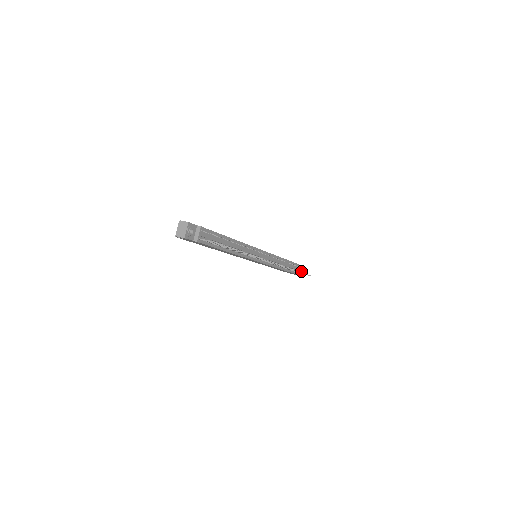
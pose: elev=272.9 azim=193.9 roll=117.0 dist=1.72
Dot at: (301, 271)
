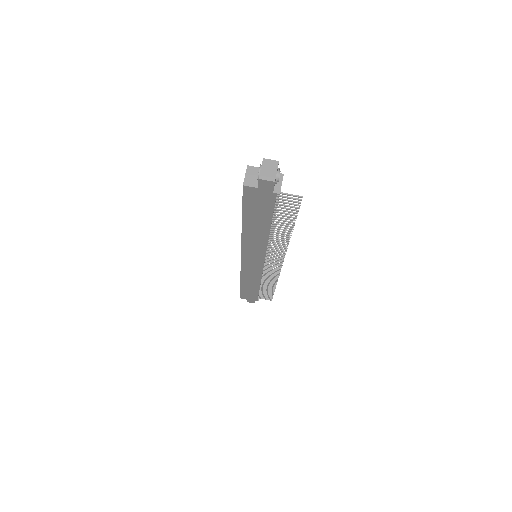
Dot at: occluded
